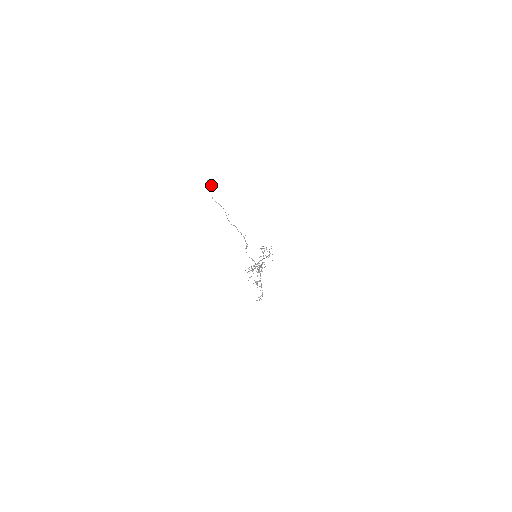
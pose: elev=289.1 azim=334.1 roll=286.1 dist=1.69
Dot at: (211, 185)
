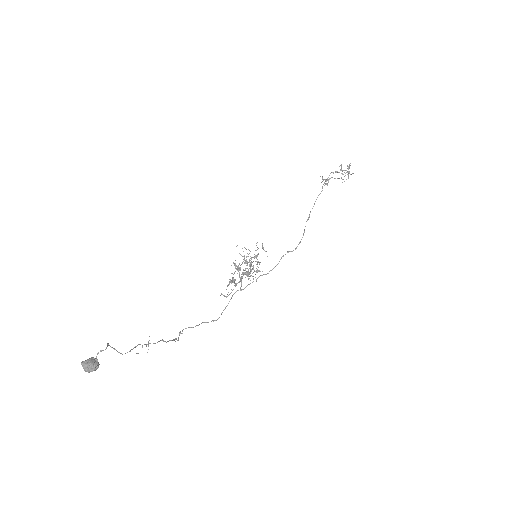
Dot at: (89, 368)
